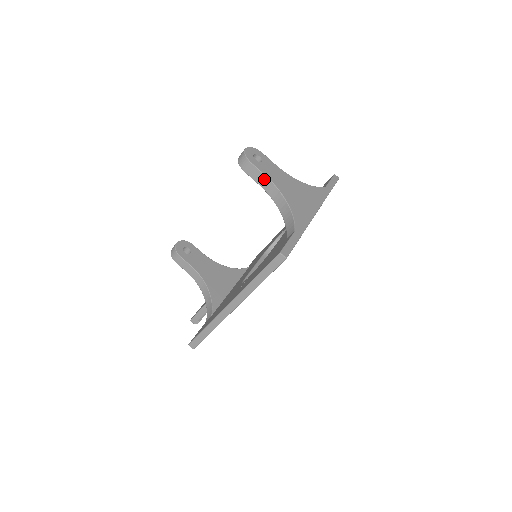
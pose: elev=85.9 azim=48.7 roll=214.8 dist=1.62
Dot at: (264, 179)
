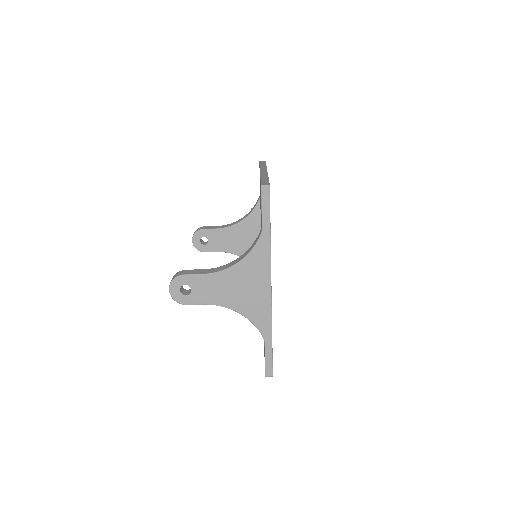
Dot at: (207, 303)
